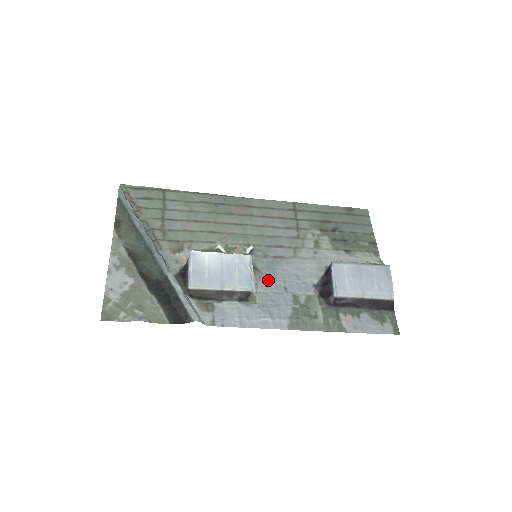
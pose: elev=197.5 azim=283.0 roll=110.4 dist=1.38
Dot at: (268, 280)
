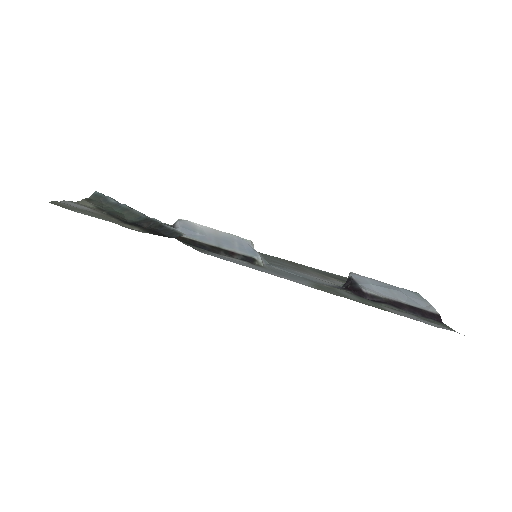
Dot at: (275, 268)
